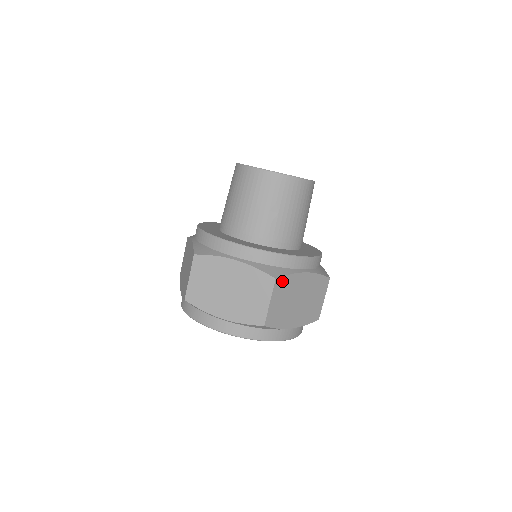
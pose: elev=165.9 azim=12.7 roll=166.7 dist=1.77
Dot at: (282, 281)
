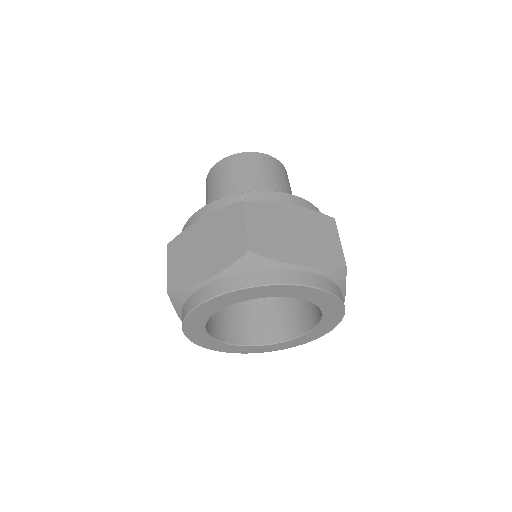
Dot at: occluded
